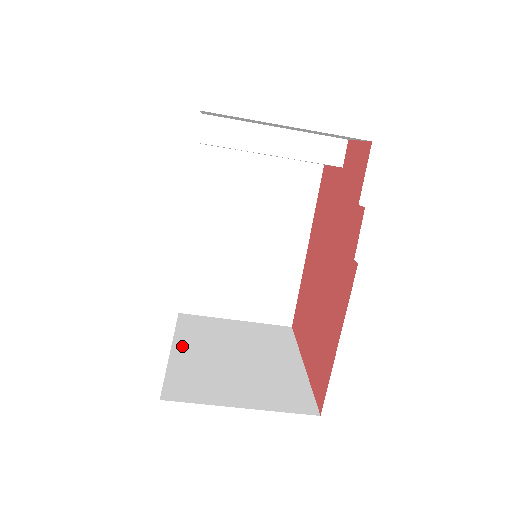
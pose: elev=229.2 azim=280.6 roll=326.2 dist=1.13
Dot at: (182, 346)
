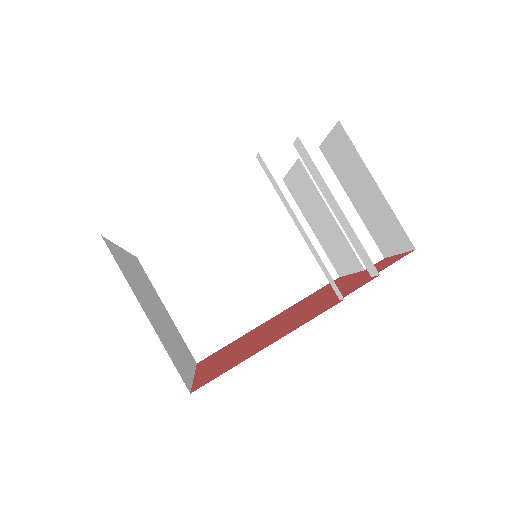
Dot at: (130, 259)
